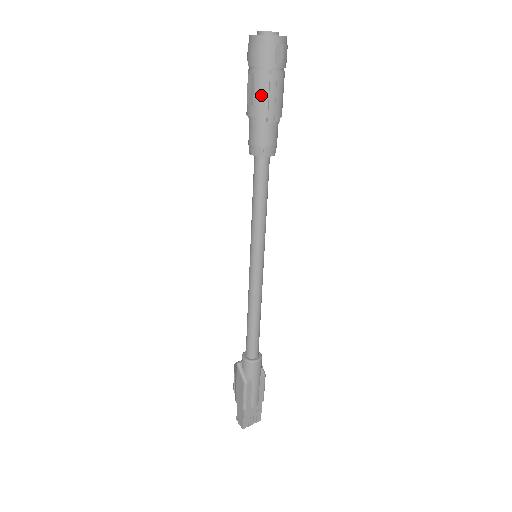
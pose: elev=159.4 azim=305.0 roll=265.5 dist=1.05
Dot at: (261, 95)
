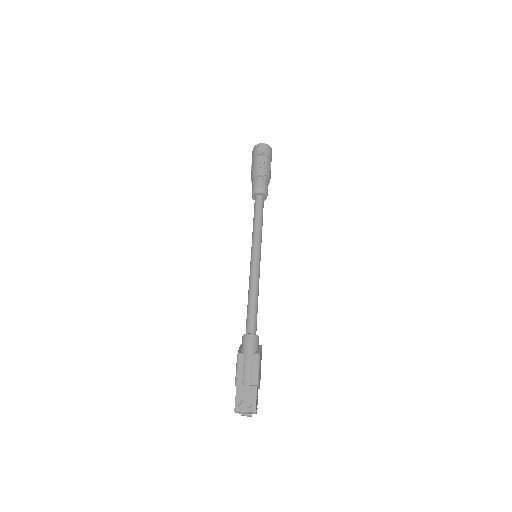
Dot at: (253, 167)
